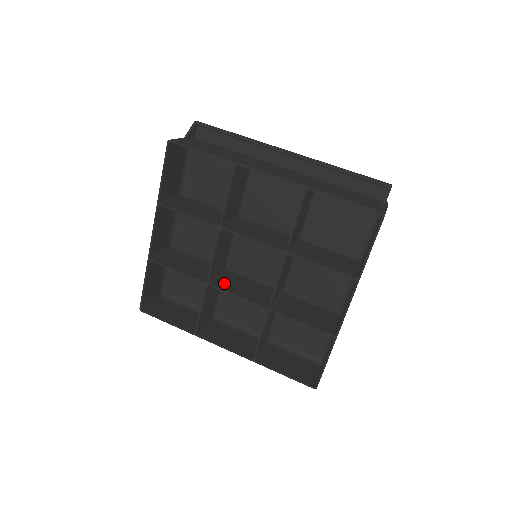
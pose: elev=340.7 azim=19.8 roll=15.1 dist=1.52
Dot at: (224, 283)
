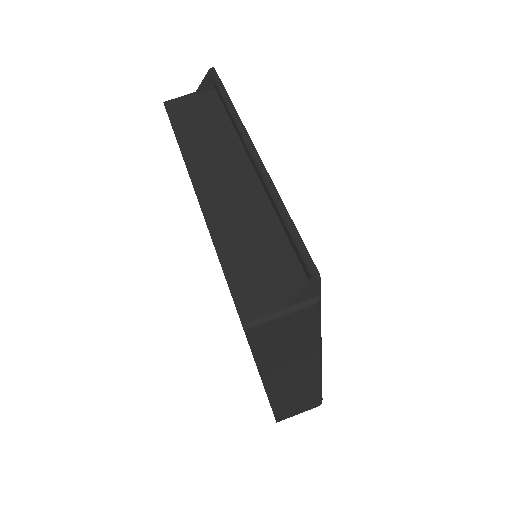
Dot at: occluded
